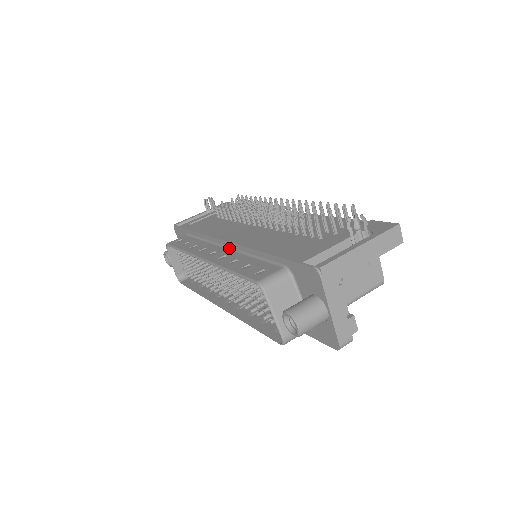
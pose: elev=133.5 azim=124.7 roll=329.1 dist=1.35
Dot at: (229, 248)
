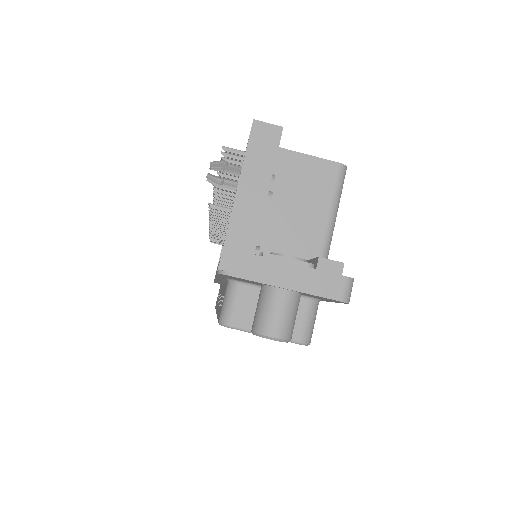
Dot at: occluded
